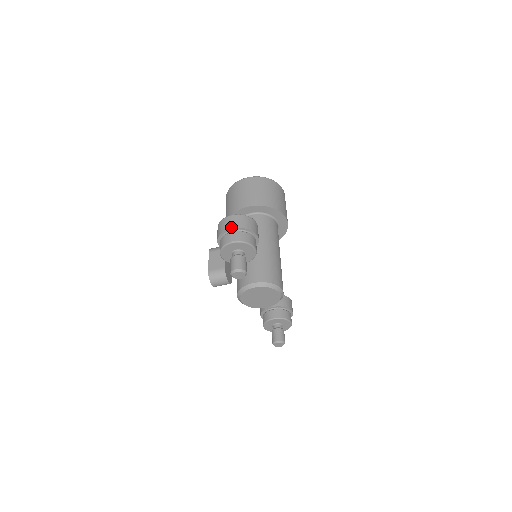
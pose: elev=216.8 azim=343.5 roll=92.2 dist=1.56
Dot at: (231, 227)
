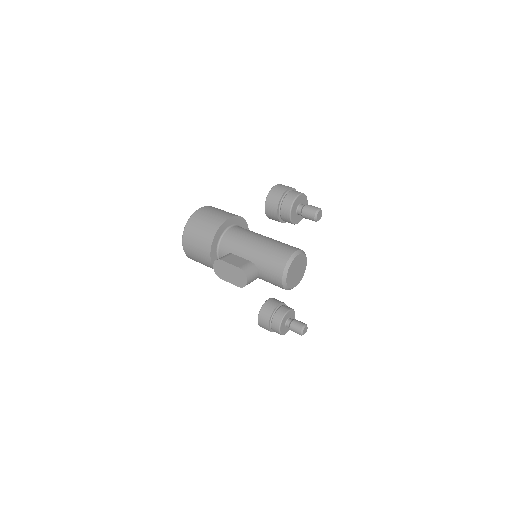
Dot at: (288, 187)
